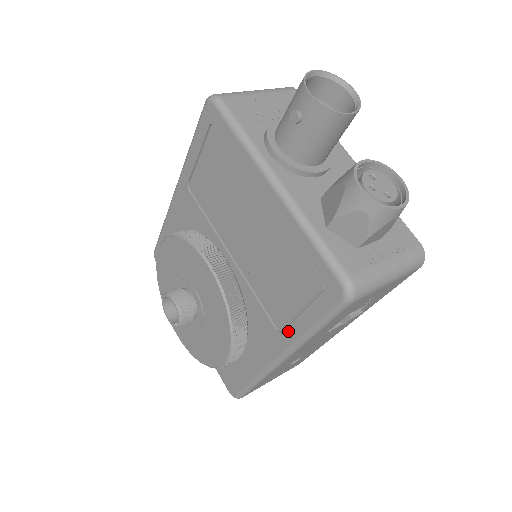
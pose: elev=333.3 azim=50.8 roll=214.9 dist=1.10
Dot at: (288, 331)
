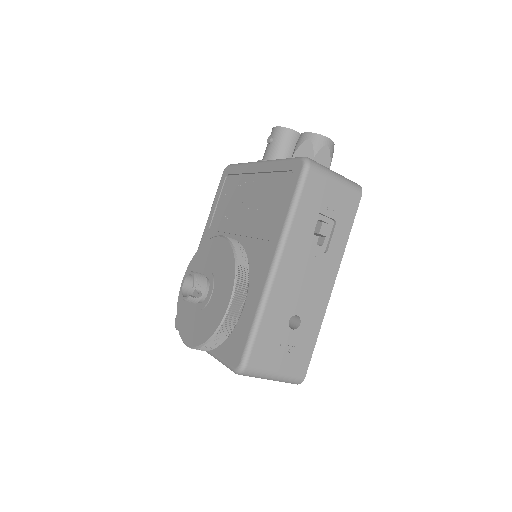
Dot at: (277, 230)
